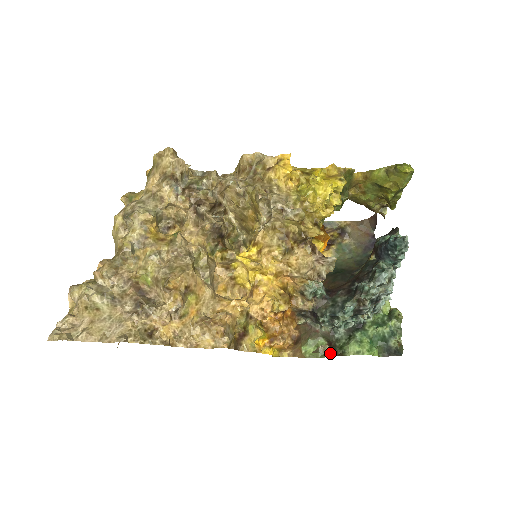
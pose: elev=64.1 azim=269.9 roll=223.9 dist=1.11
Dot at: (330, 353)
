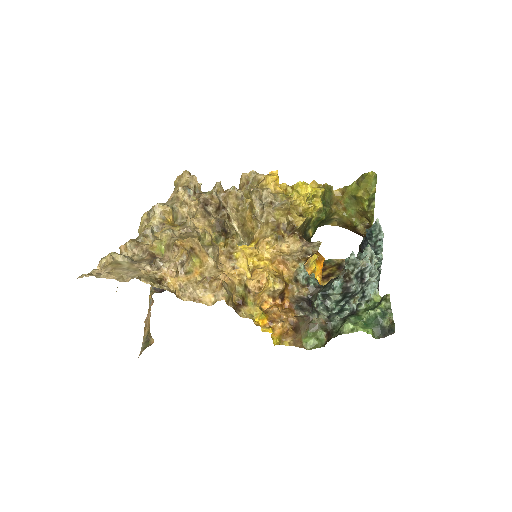
Dot at: (324, 324)
